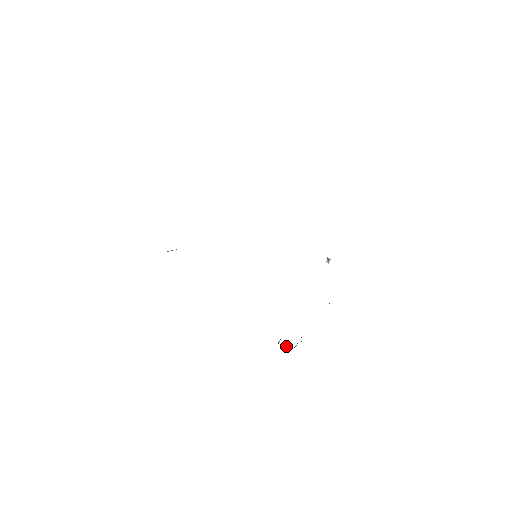
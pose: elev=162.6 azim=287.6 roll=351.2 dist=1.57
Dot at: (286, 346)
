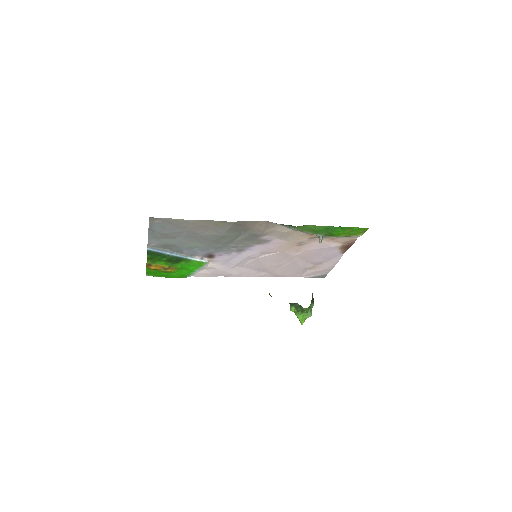
Dot at: (300, 315)
